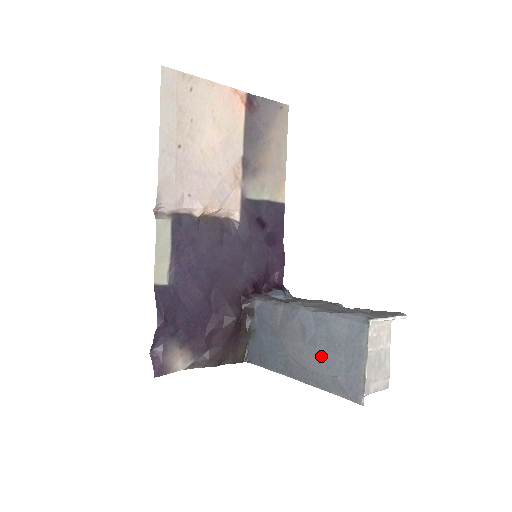
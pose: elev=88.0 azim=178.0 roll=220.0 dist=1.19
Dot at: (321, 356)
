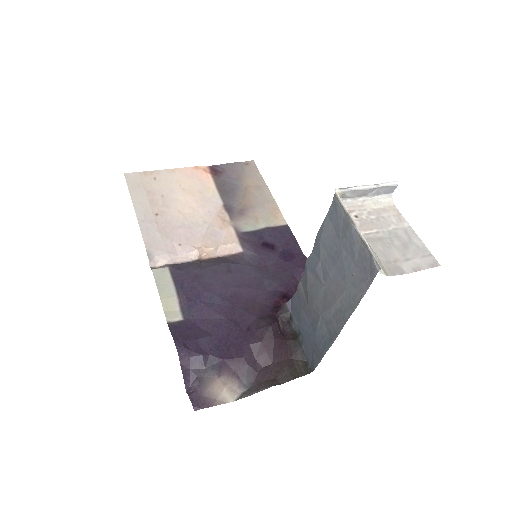
Dot at: (335, 276)
